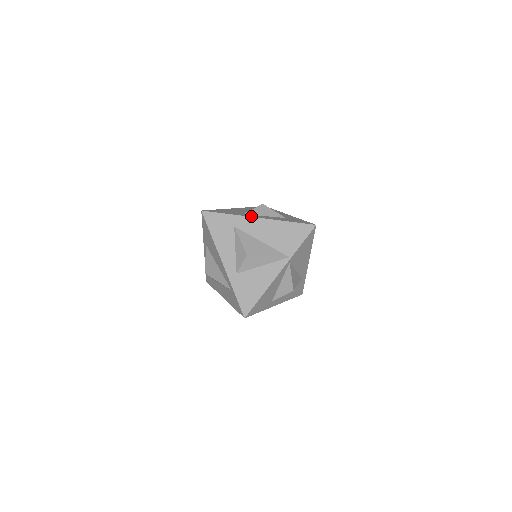
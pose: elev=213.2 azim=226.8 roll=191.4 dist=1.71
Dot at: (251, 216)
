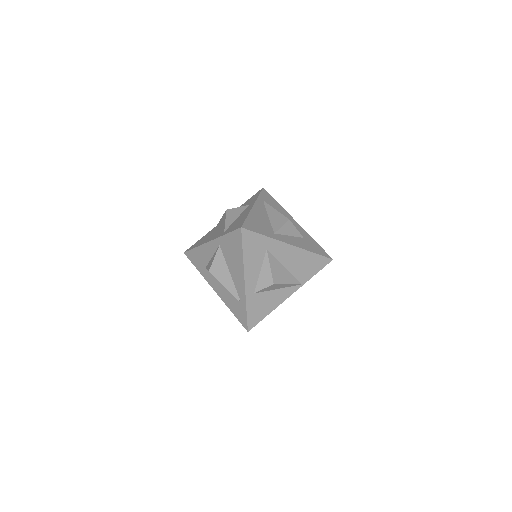
Dot at: (284, 241)
